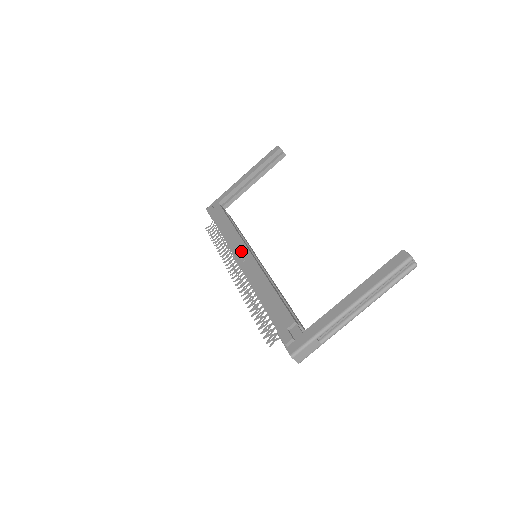
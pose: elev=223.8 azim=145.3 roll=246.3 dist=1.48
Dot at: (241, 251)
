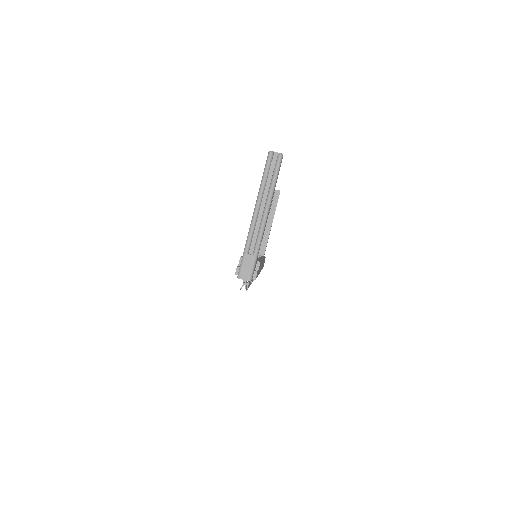
Dot at: occluded
